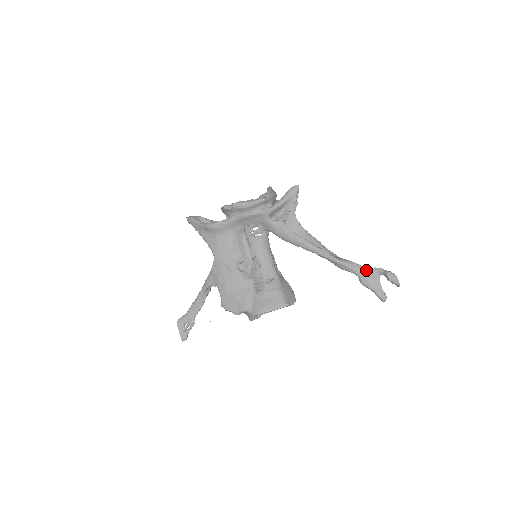
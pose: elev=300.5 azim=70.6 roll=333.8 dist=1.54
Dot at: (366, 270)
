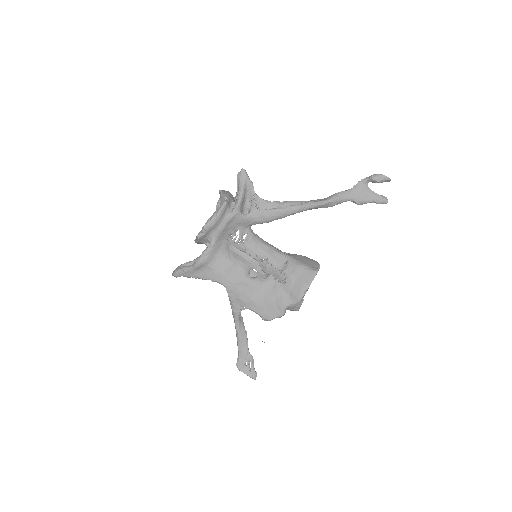
Dot at: (353, 190)
